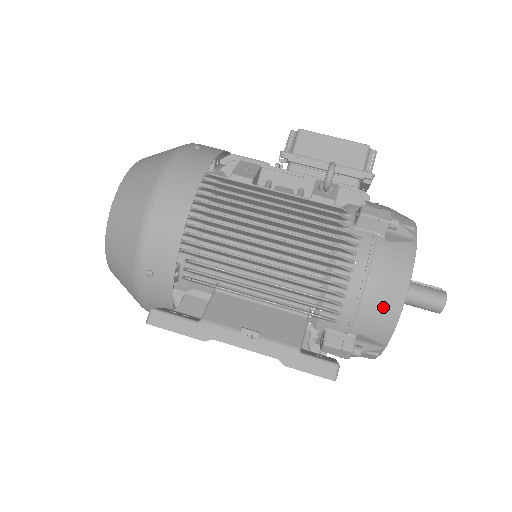
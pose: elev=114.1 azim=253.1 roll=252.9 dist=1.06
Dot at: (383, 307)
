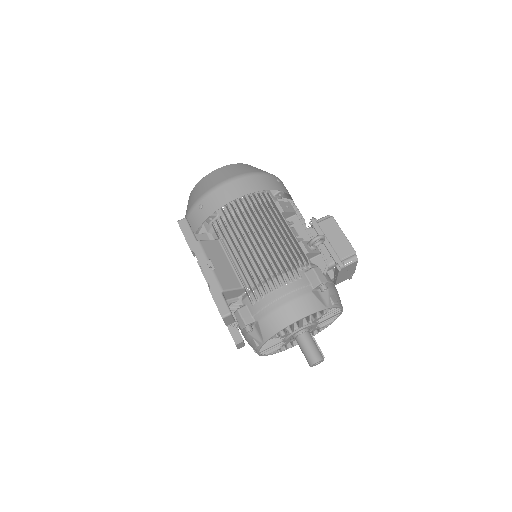
Dot at: (279, 316)
